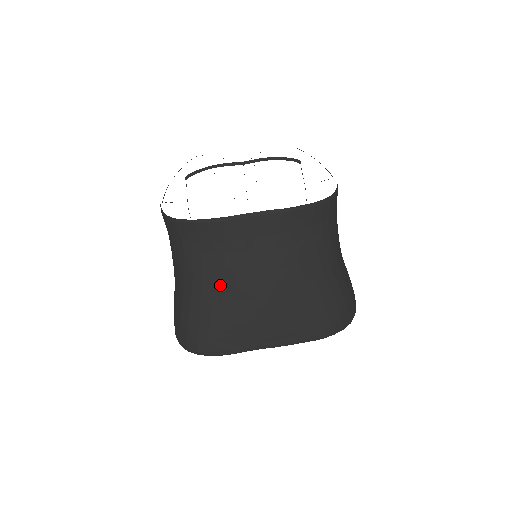
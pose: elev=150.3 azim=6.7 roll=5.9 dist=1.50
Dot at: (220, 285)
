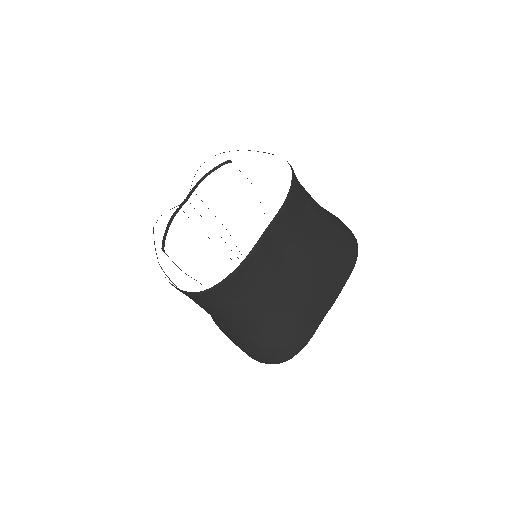
Dot at: (275, 301)
